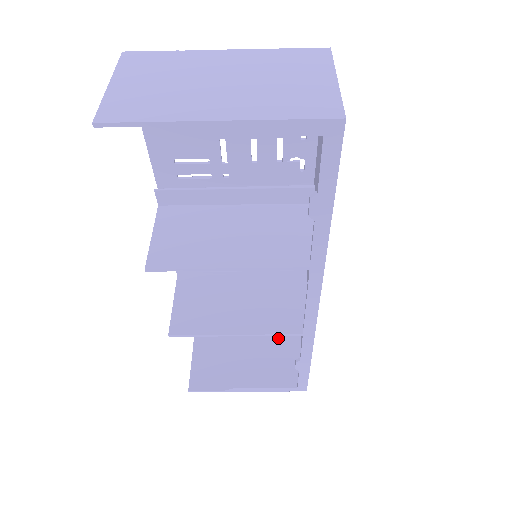
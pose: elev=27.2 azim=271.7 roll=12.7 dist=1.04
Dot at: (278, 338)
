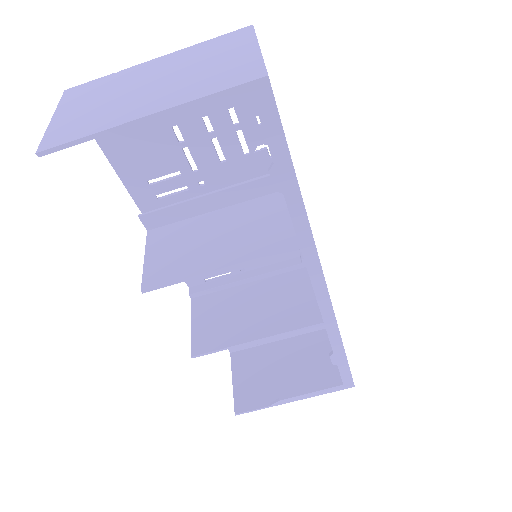
Dot at: (314, 340)
